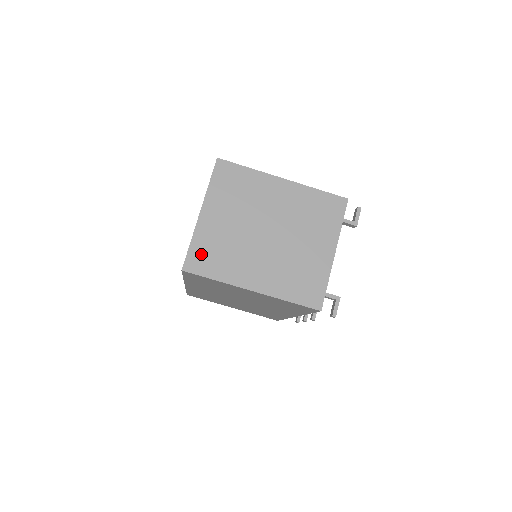
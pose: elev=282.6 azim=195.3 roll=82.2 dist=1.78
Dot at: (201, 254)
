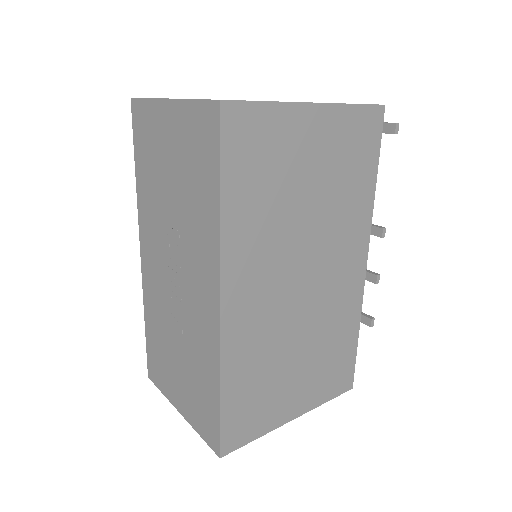
Dot at: occluded
